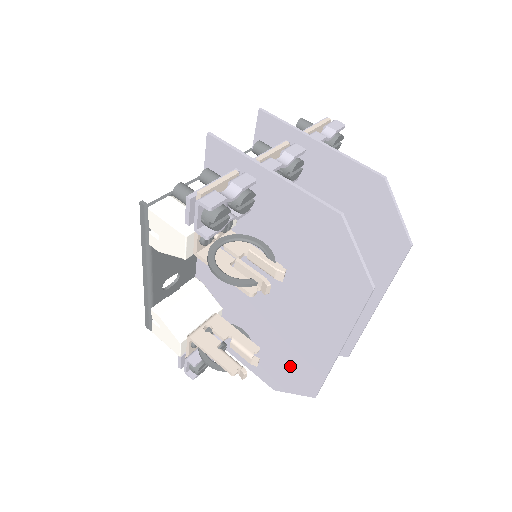
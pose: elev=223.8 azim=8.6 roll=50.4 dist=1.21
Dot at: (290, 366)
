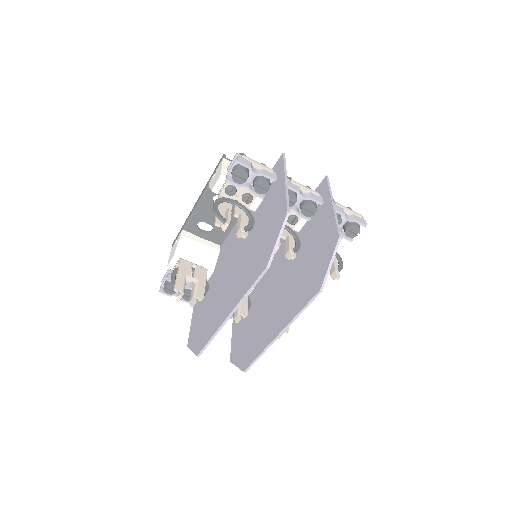
Dot at: (206, 325)
